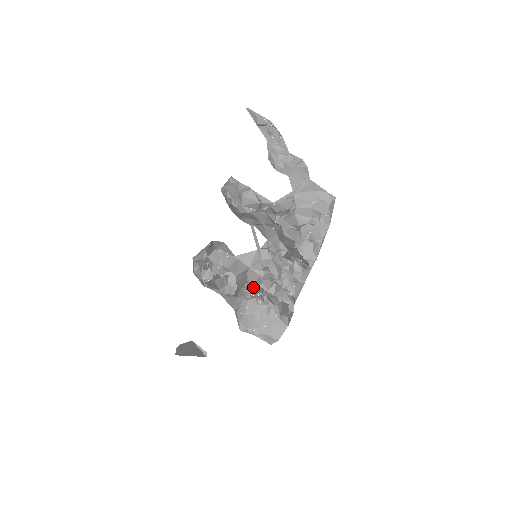
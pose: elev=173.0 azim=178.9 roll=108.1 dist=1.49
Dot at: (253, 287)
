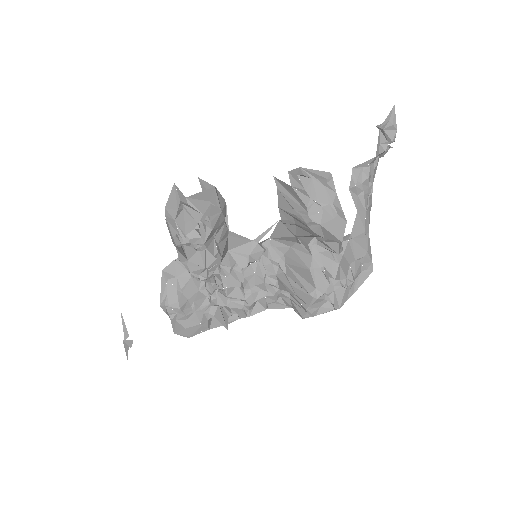
Dot at: occluded
